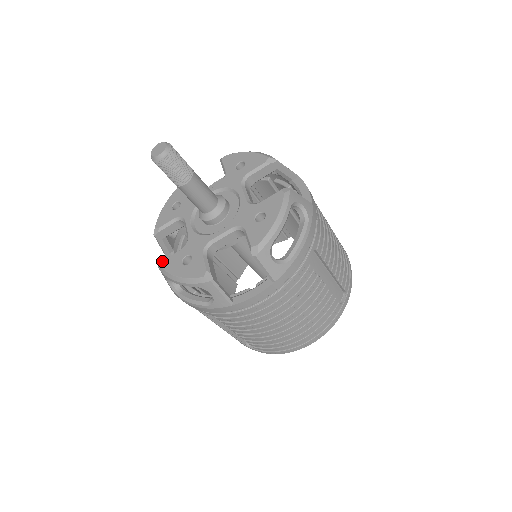
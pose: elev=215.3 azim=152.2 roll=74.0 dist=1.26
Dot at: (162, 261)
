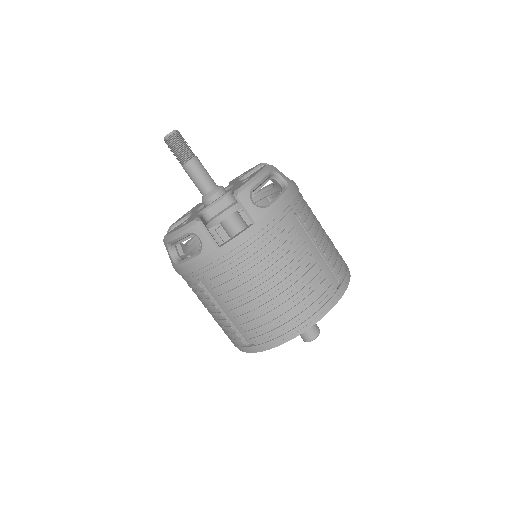
Dot at: (167, 233)
